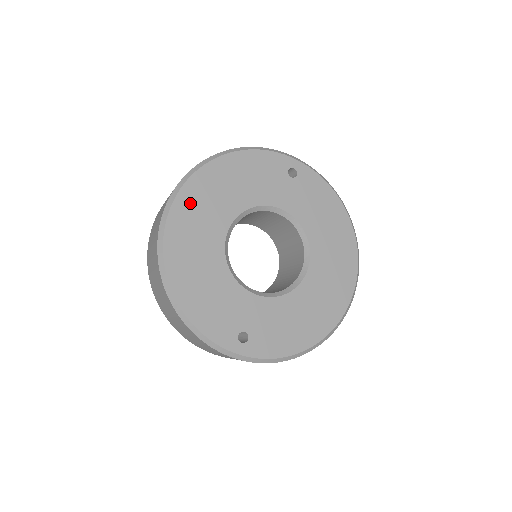
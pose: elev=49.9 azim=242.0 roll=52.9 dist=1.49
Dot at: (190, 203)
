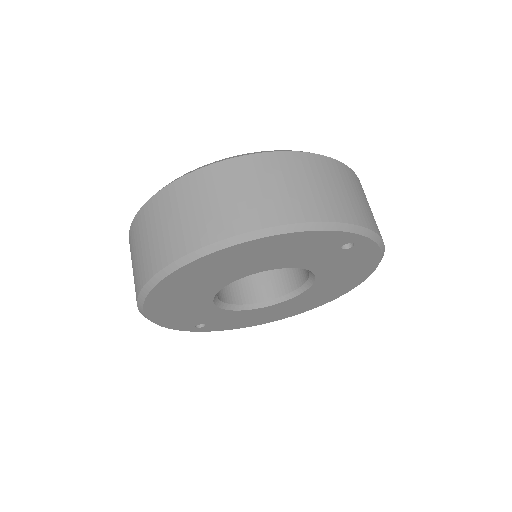
Dot at: (197, 270)
